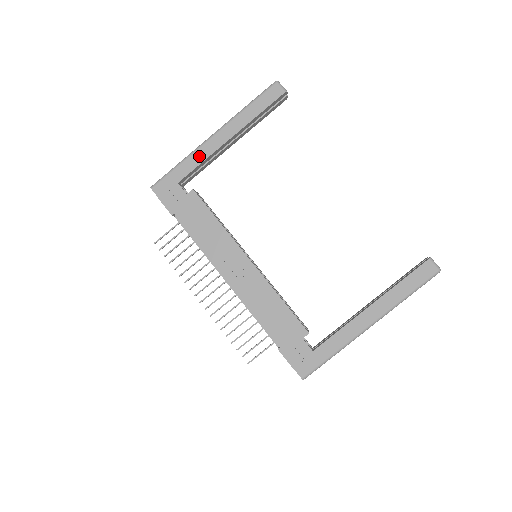
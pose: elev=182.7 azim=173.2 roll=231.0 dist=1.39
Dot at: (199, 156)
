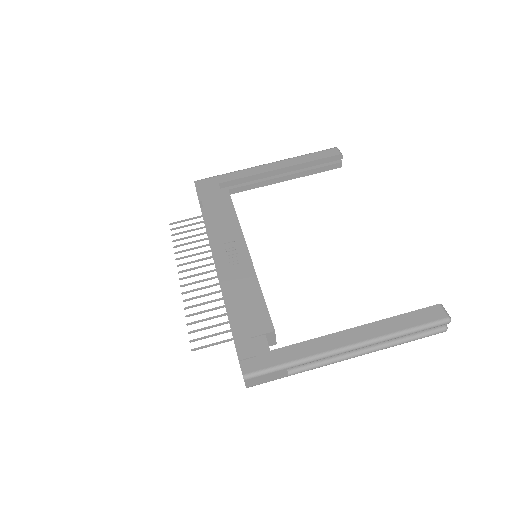
Dot at: (247, 172)
